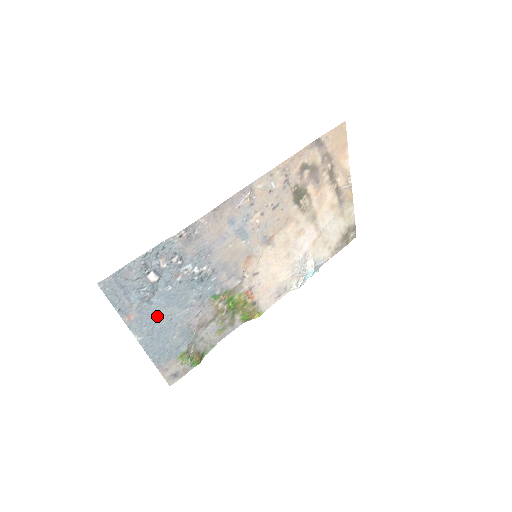
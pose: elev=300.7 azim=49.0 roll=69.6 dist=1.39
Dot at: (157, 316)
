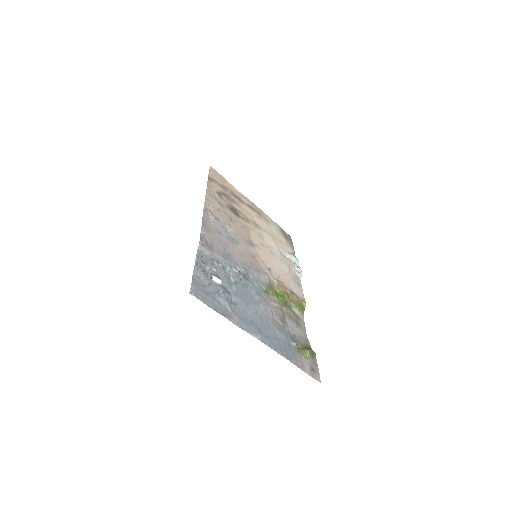
Dot at: (249, 316)
